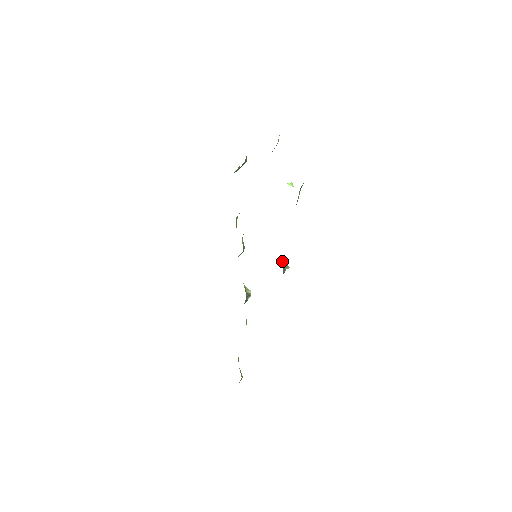
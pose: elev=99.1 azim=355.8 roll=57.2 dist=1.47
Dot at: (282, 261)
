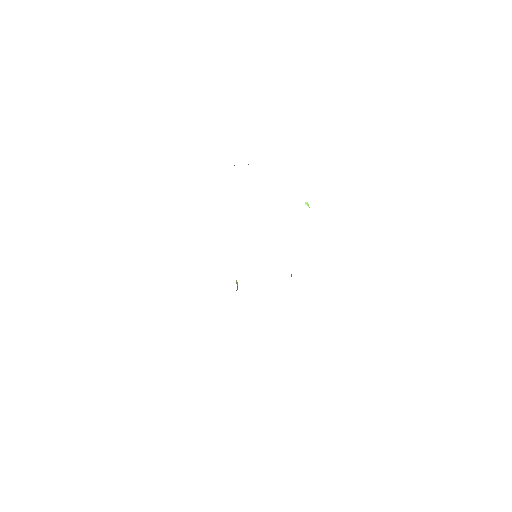
Dot at: occluded
